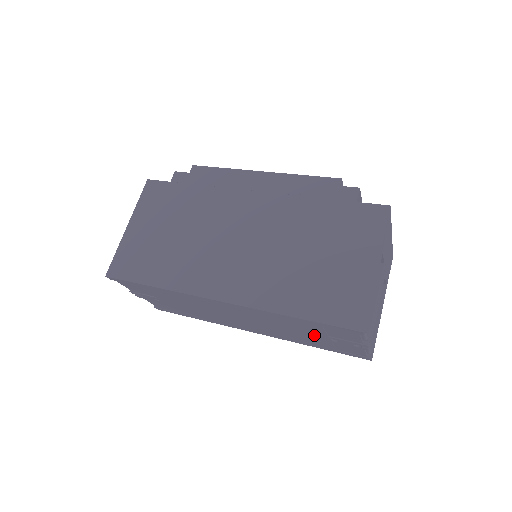
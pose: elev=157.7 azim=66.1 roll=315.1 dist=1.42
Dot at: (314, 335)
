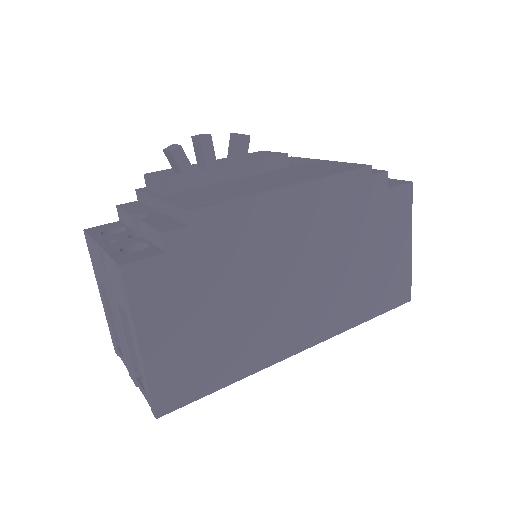
Dot at: occluded
